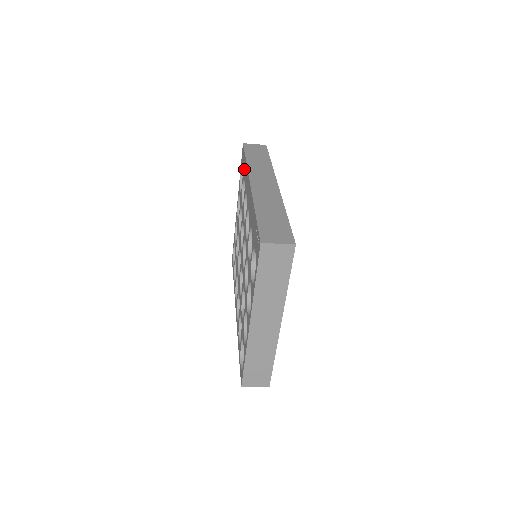
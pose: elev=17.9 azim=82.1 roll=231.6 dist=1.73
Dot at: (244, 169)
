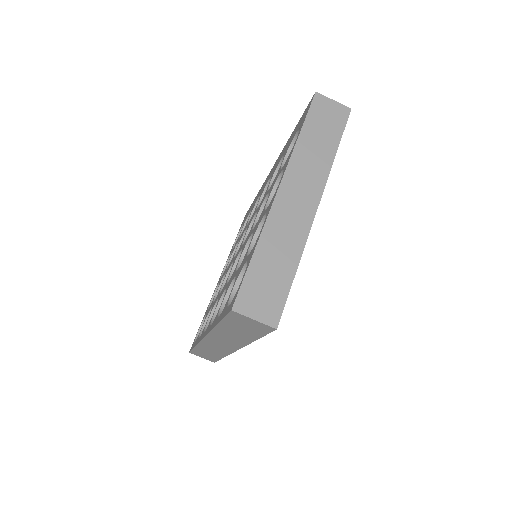
Dot at: occluded
